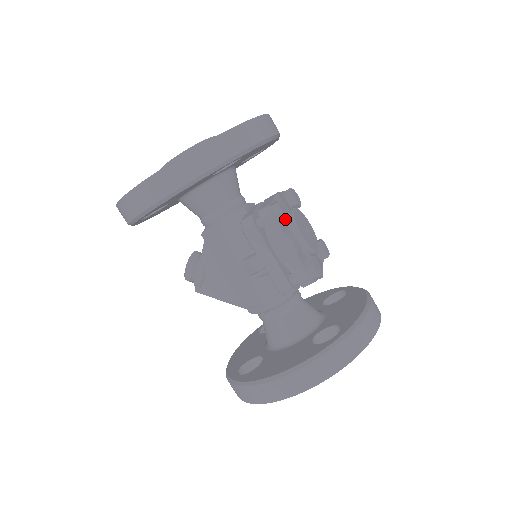
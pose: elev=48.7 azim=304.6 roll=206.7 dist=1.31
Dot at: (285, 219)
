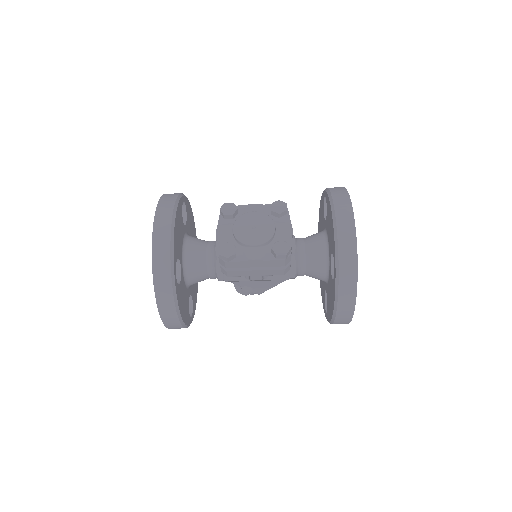
Dot at: (233, 256)
